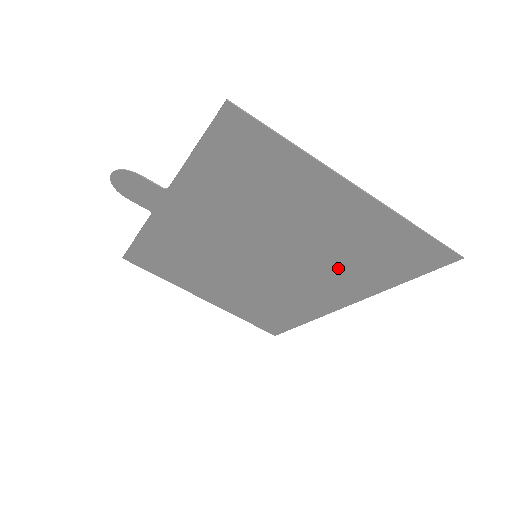
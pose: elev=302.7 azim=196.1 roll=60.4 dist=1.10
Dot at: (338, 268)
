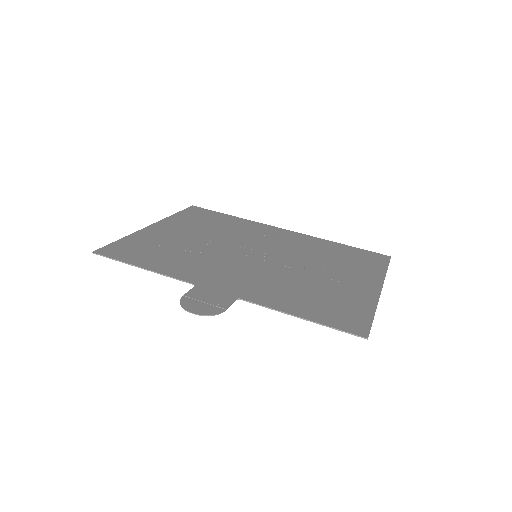
Dot at: (311, 251)
